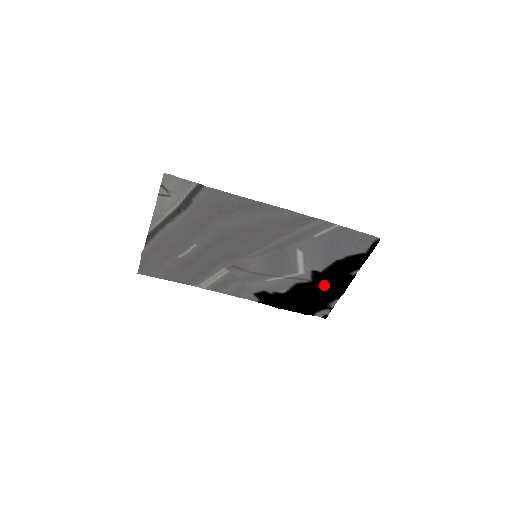
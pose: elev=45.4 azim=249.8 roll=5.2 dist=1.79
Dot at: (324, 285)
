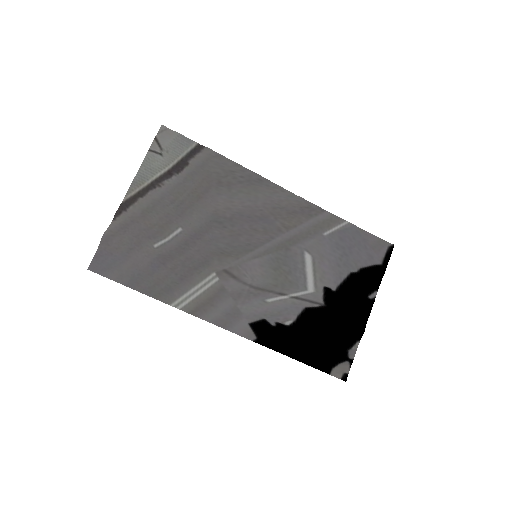
Dot at: (339, 314)
